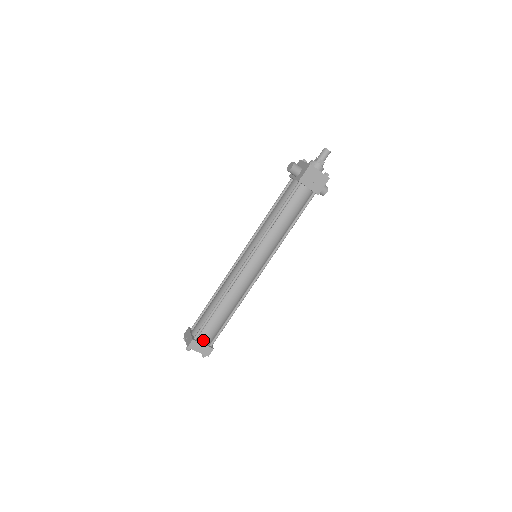
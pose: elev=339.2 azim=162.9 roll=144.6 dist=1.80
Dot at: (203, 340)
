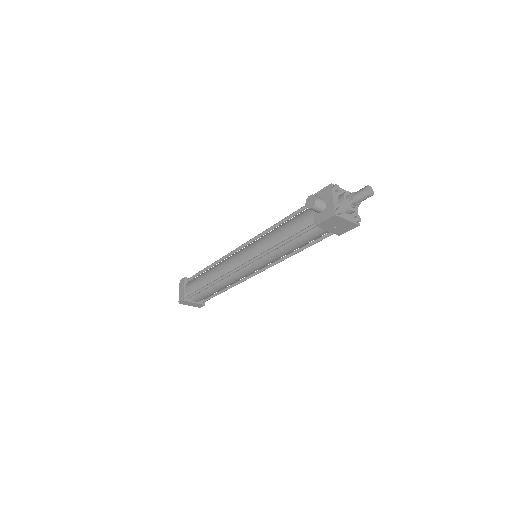
Dot at: (194, 300)
